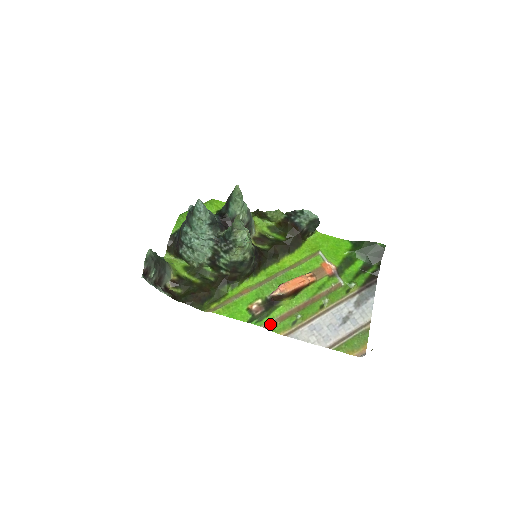
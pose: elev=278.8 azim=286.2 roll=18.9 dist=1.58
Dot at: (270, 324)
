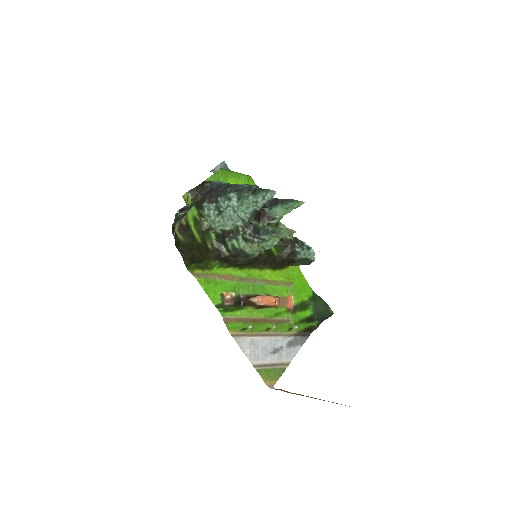
Dot at: (229, 319)
